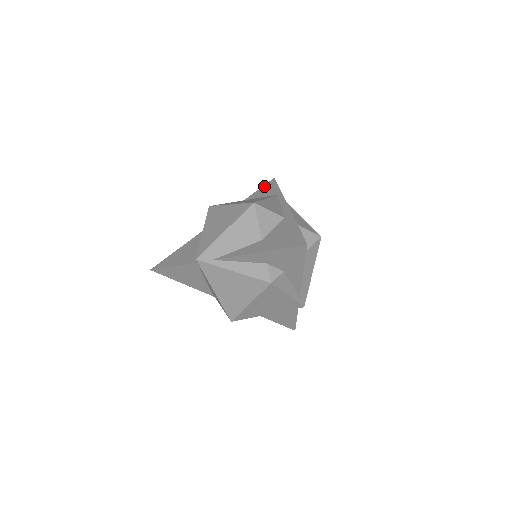
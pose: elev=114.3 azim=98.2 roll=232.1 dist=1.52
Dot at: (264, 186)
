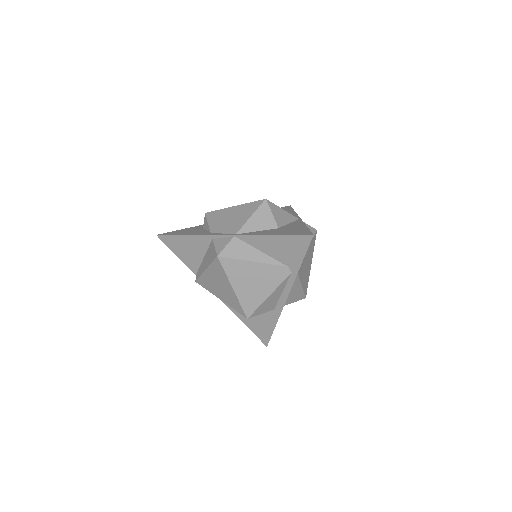
Dot at: (294, 238)
